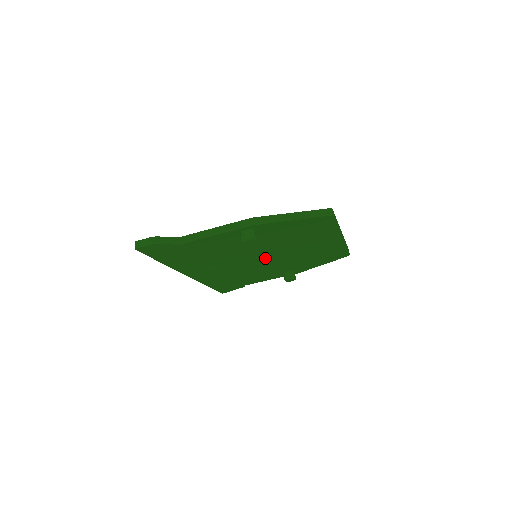
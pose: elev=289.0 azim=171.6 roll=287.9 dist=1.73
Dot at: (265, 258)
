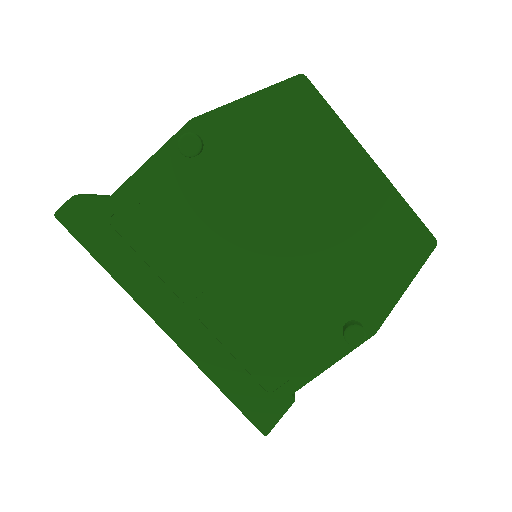
Dot at: (270, 255)
